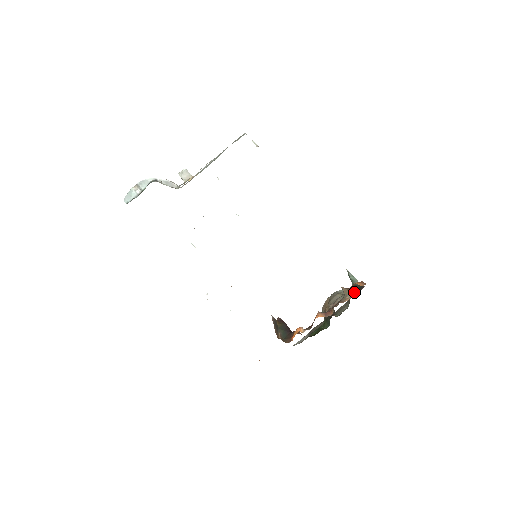
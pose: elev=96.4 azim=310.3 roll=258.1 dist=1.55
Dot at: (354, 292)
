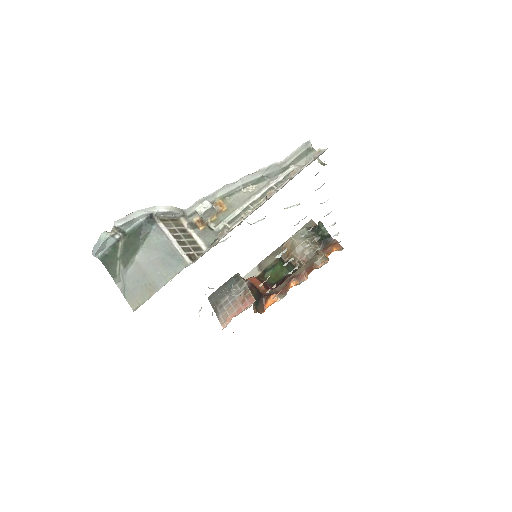
Dot at: (321, 242)
